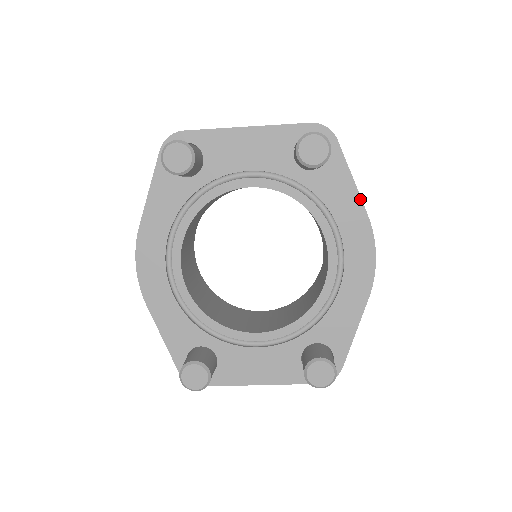
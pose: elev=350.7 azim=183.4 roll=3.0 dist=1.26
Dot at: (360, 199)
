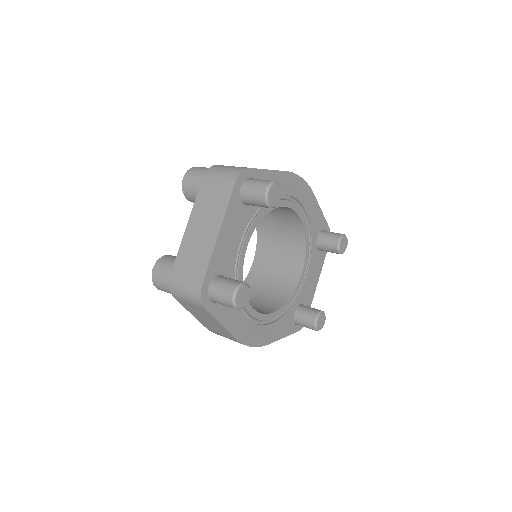
Dot at: (279, 172)
